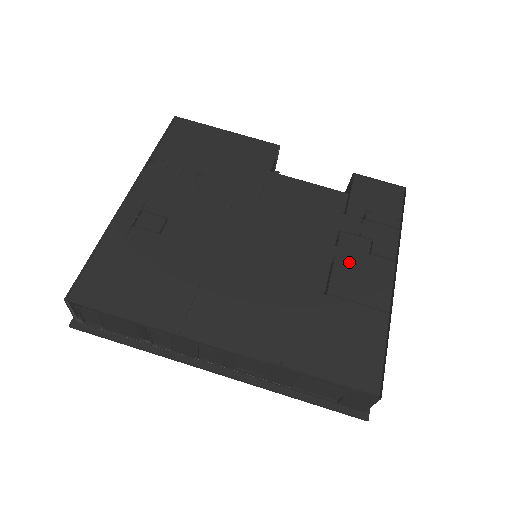
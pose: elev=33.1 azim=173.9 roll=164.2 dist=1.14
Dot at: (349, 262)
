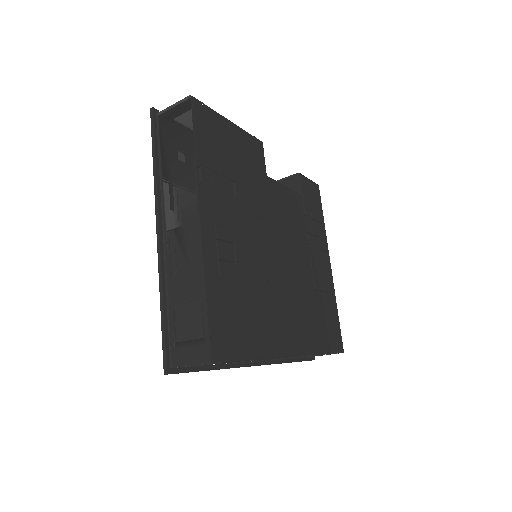
Dot at: (316, 260)
